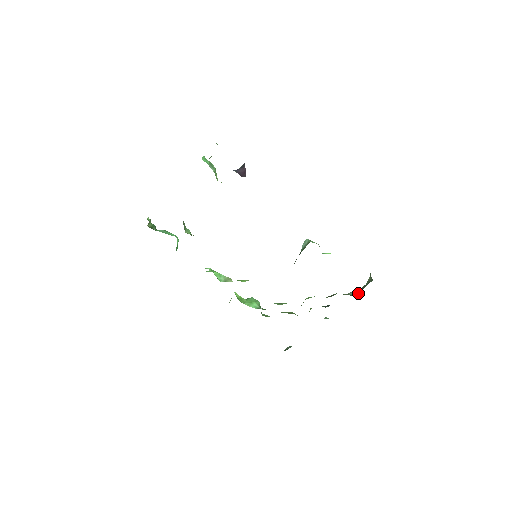
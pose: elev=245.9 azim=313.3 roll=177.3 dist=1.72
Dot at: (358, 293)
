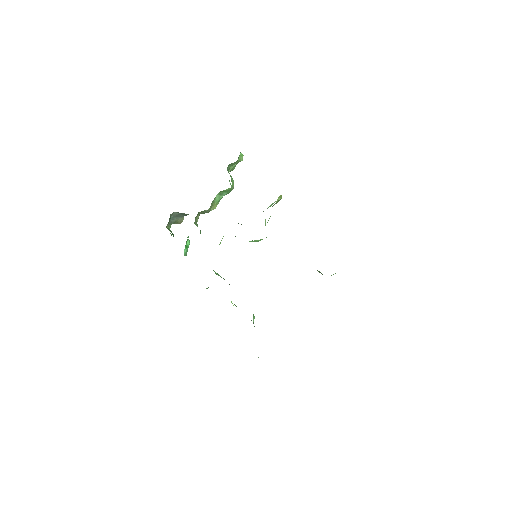
Dot at: occluded
